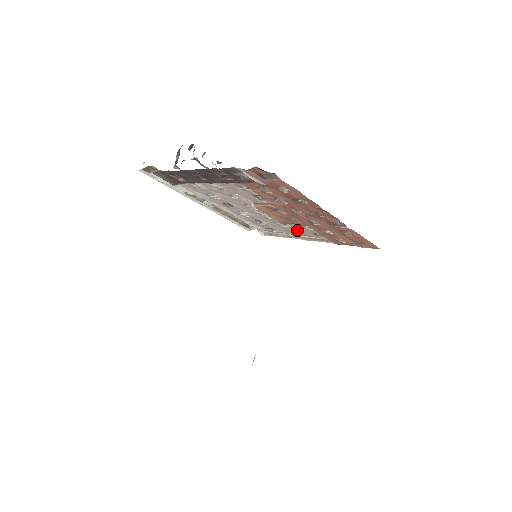
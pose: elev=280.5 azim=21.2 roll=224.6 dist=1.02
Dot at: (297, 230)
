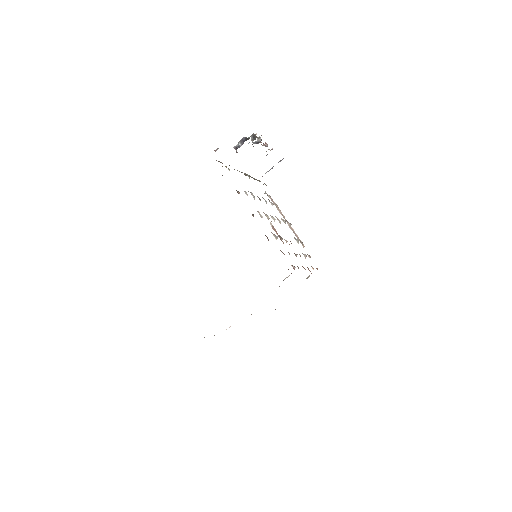
Dot at: occluded
